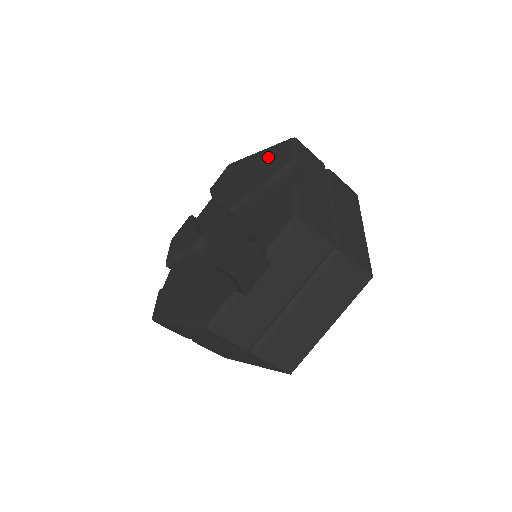
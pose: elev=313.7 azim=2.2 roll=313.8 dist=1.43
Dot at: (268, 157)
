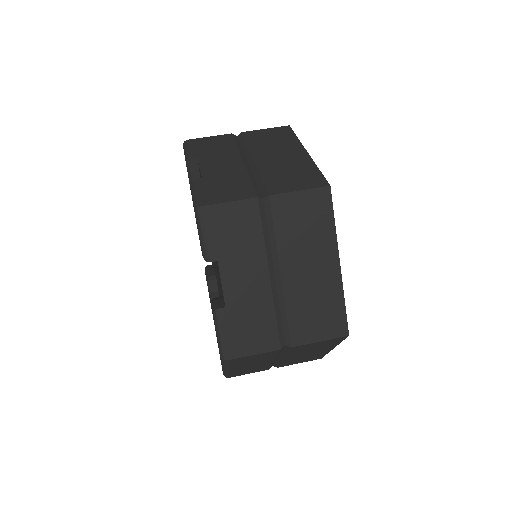
Dot at: occluded
